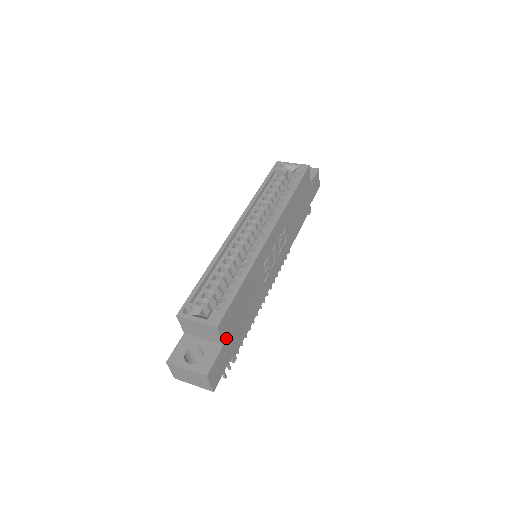
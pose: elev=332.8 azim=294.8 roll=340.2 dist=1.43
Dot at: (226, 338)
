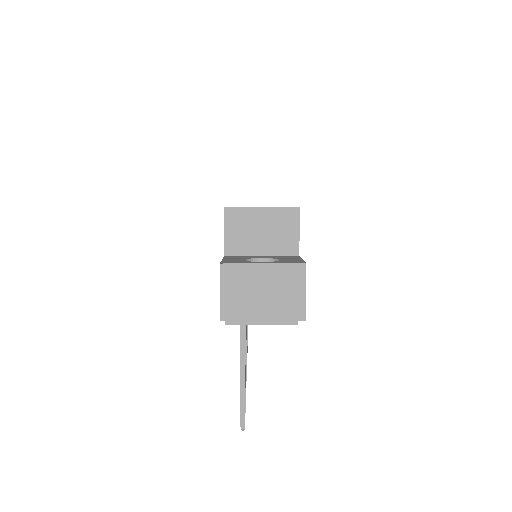
Dot at: (297, 252)
